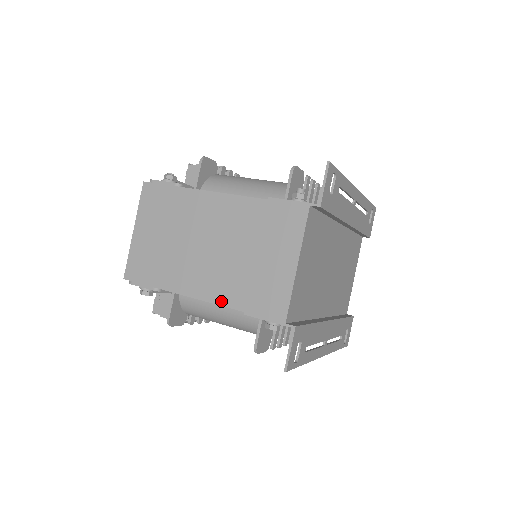
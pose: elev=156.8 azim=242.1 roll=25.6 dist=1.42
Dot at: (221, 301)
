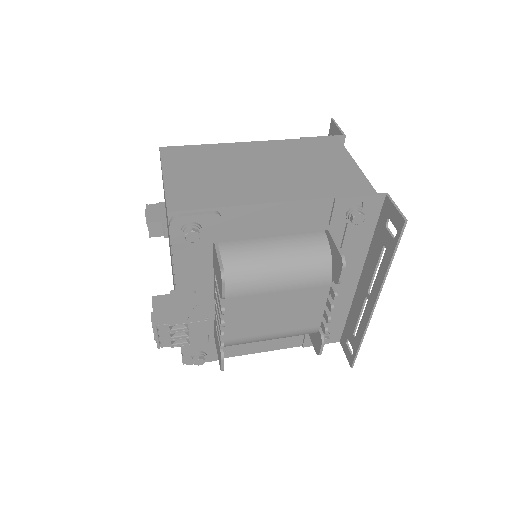
Dot at: (305, 197)
